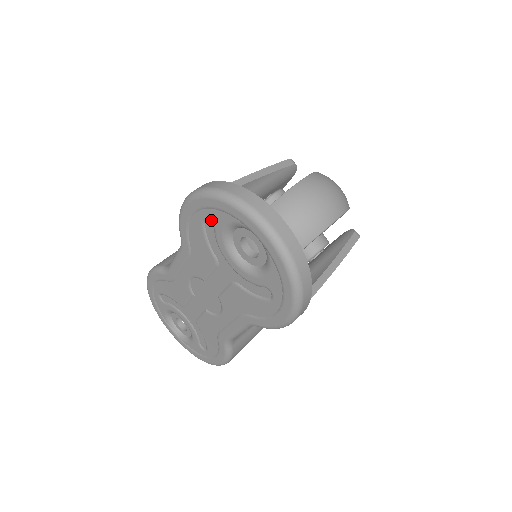
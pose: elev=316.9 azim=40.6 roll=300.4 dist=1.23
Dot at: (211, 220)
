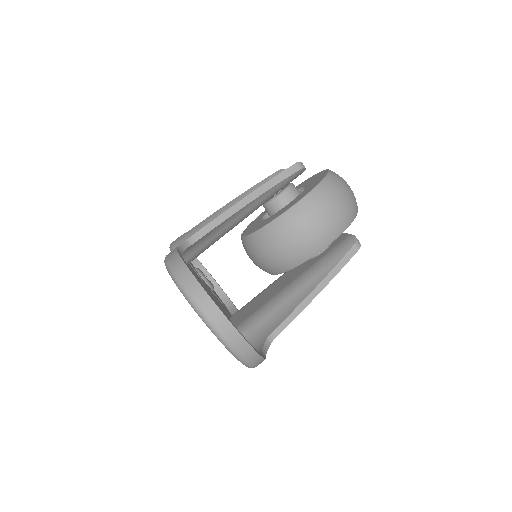
Dot at: occluded
